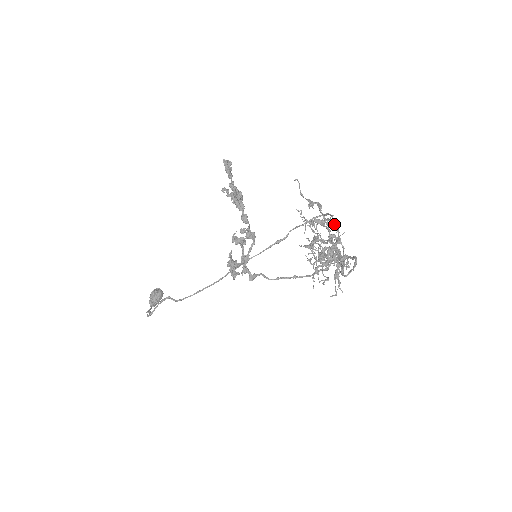
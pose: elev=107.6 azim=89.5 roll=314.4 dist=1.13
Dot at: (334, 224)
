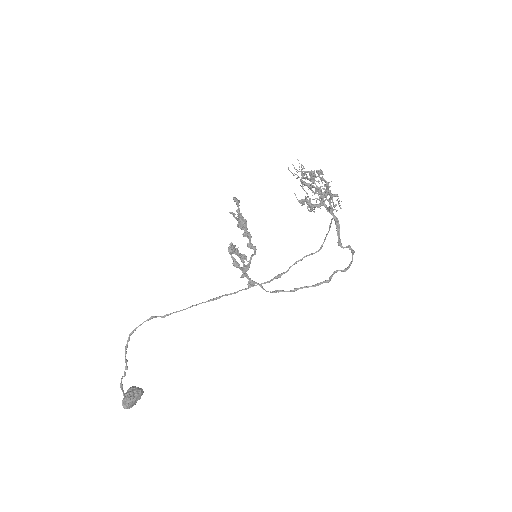
Dot at: occluded
